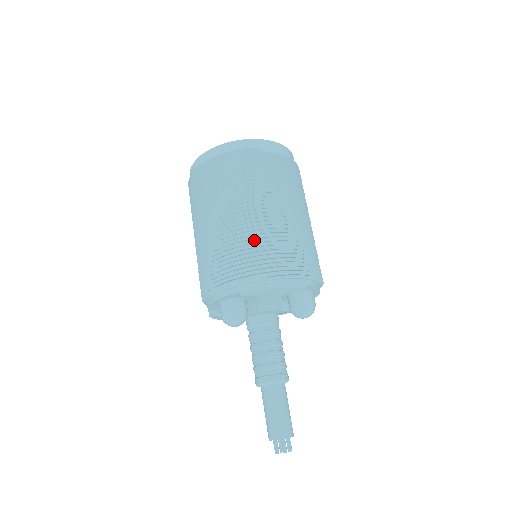
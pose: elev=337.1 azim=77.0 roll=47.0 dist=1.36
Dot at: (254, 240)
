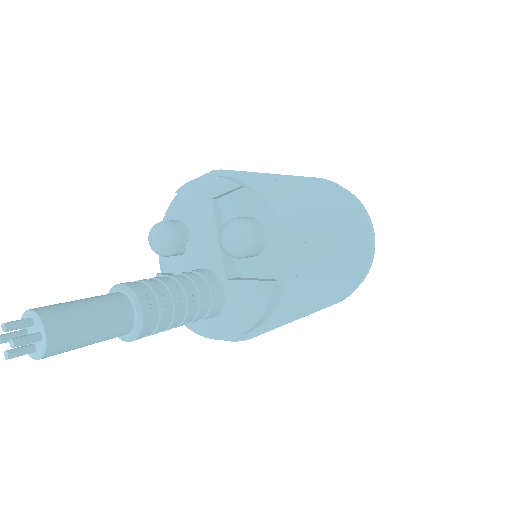
Dot at: occluded
